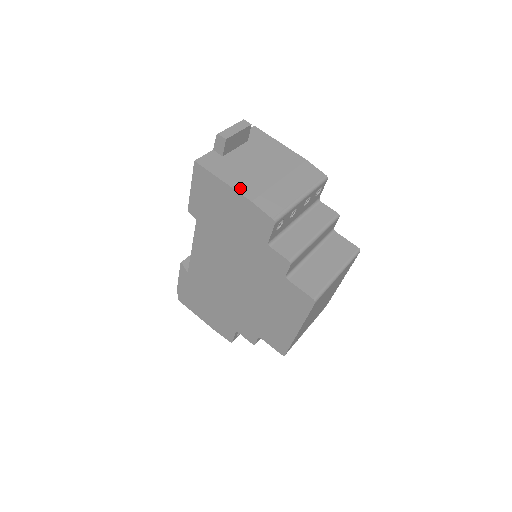
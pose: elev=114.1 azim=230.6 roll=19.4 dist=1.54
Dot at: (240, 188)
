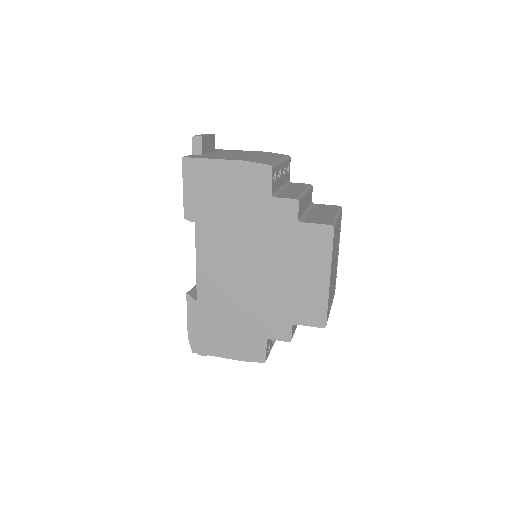
Dot at: (230, 159)
